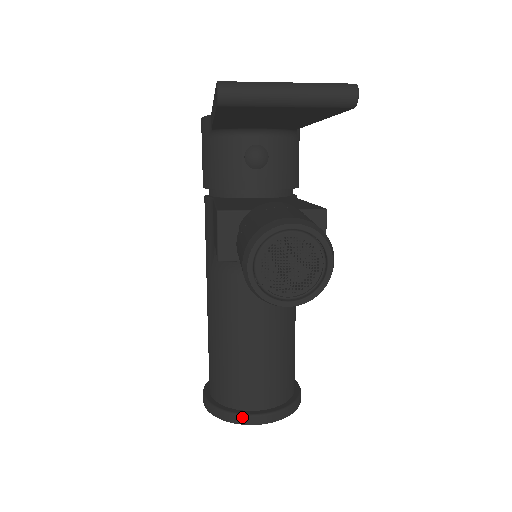
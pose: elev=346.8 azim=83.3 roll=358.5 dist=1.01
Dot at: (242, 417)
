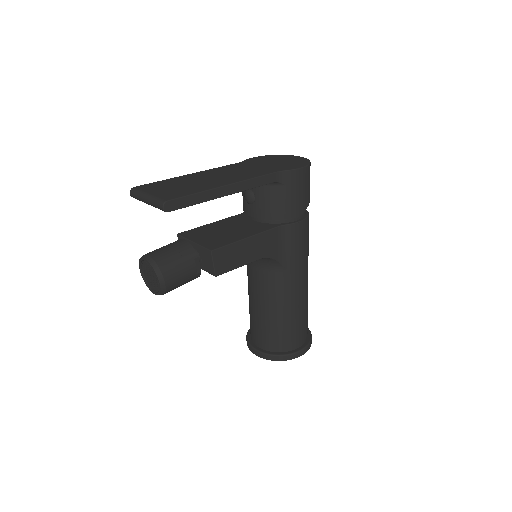
Dot at: (249, 345)
